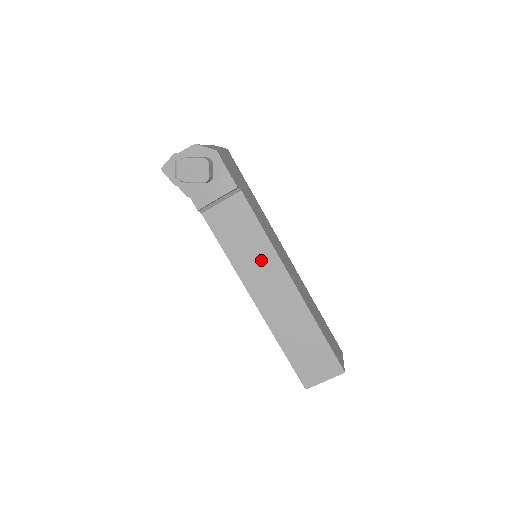
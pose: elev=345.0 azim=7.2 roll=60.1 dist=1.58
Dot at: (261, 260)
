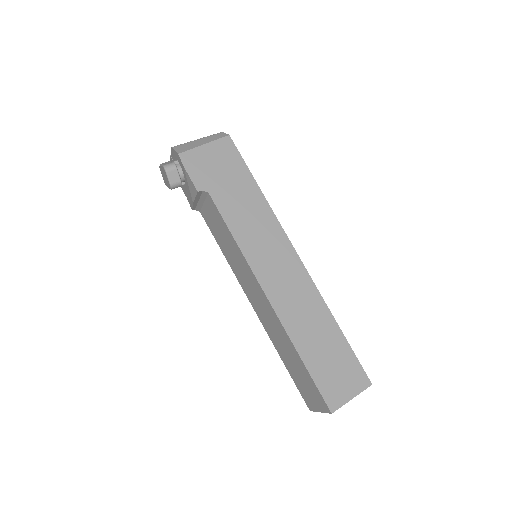
Dot at: (241, 265)
